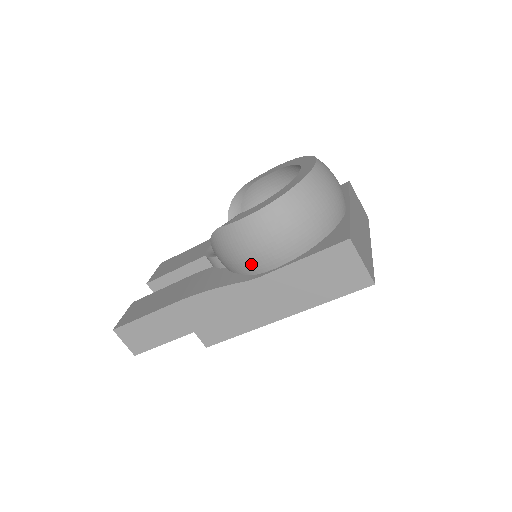
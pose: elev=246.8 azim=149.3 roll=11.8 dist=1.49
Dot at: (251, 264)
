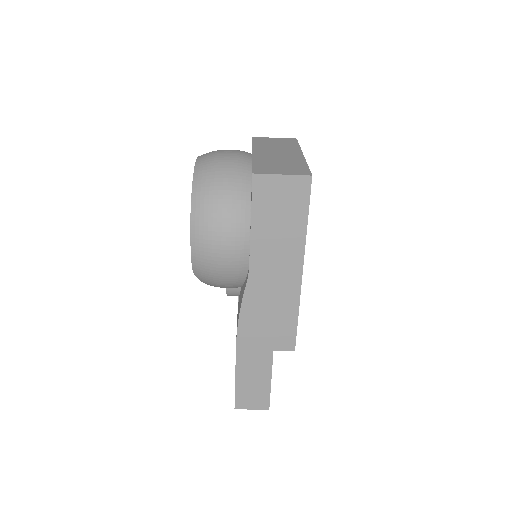
Dot at: (234, 267)
